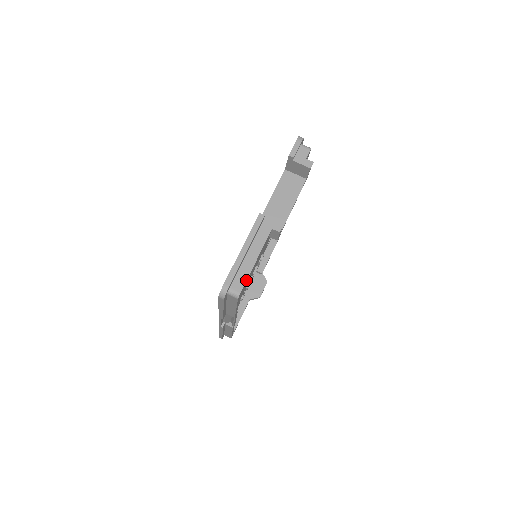
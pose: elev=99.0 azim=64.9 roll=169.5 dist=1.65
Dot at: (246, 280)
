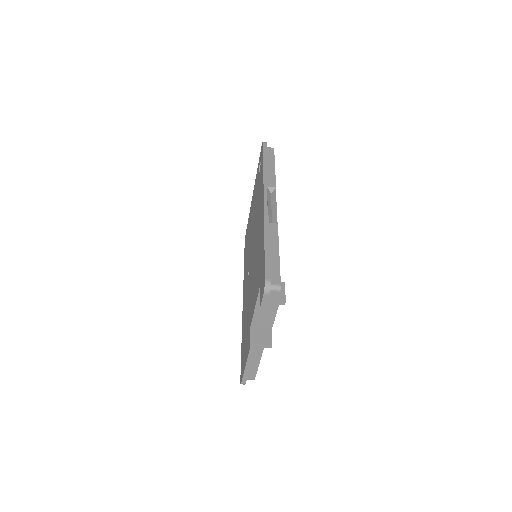
Dot at: occluded
